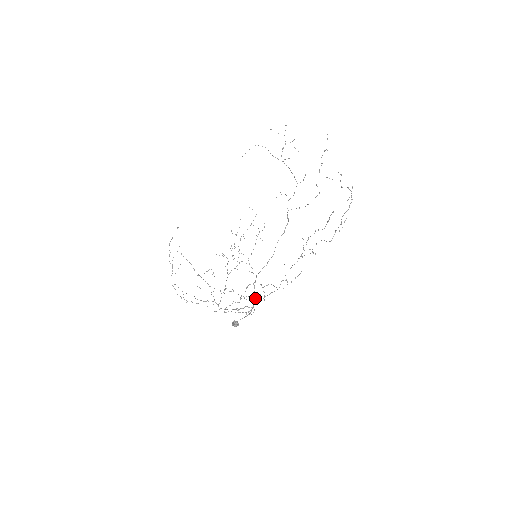
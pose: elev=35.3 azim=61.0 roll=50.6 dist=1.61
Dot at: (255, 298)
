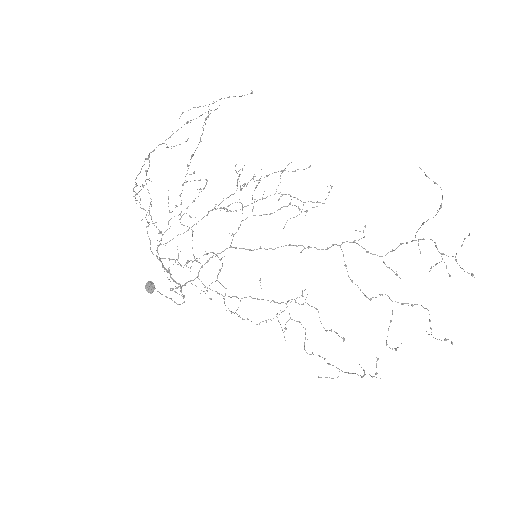
Dot at: occluded
